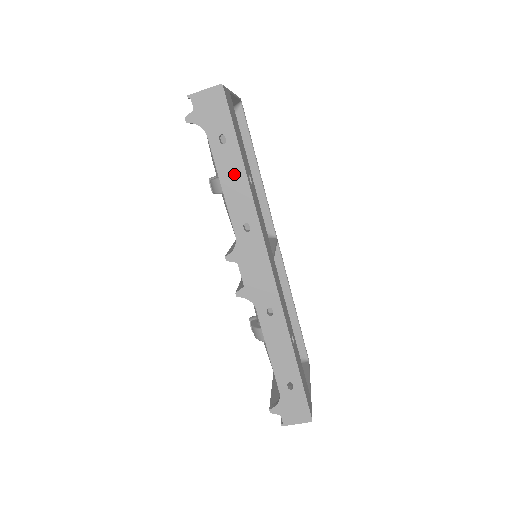
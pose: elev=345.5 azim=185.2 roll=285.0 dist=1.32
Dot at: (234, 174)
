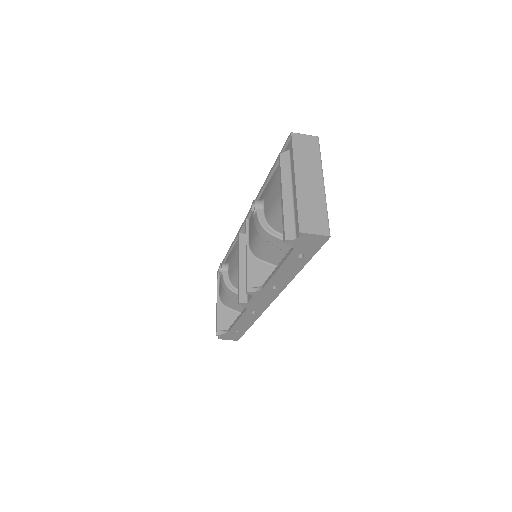
Dot at: (291, 269)
